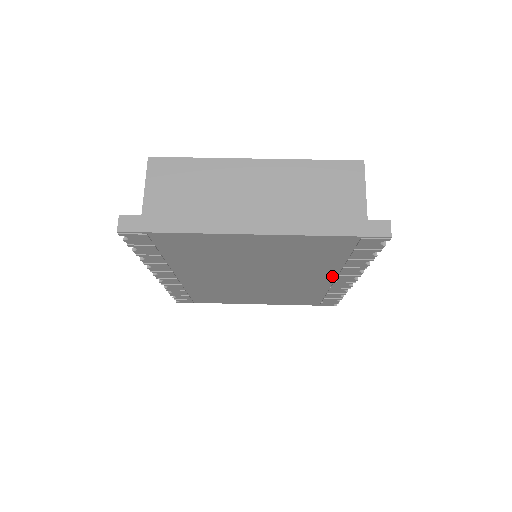
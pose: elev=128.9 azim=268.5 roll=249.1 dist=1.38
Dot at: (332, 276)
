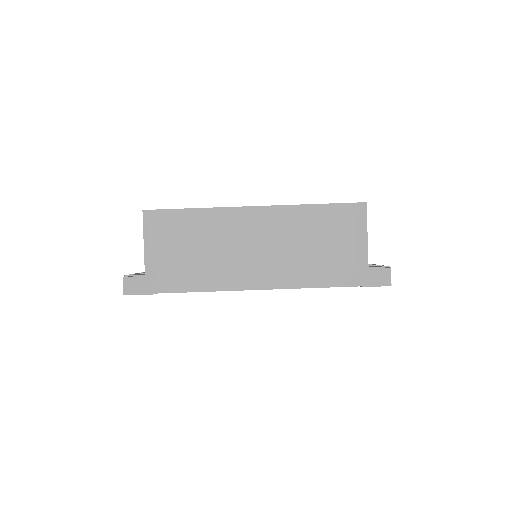
Dot at: occluded
